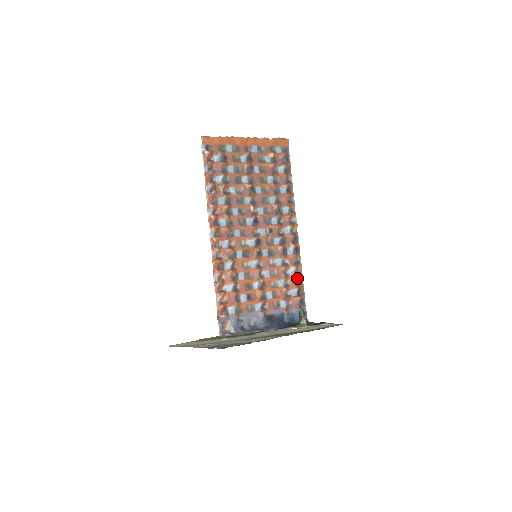
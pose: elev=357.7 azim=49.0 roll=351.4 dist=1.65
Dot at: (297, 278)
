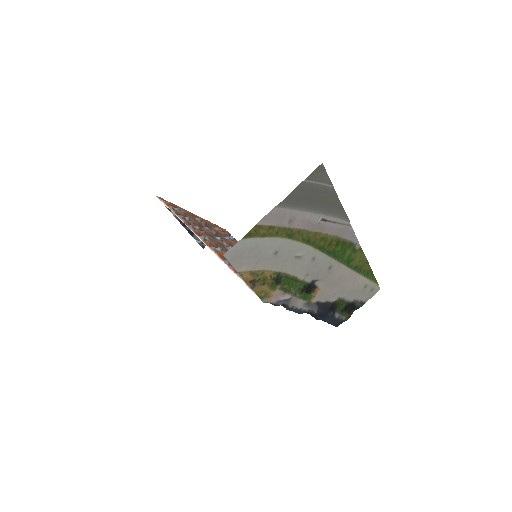
Dot at: occluded
